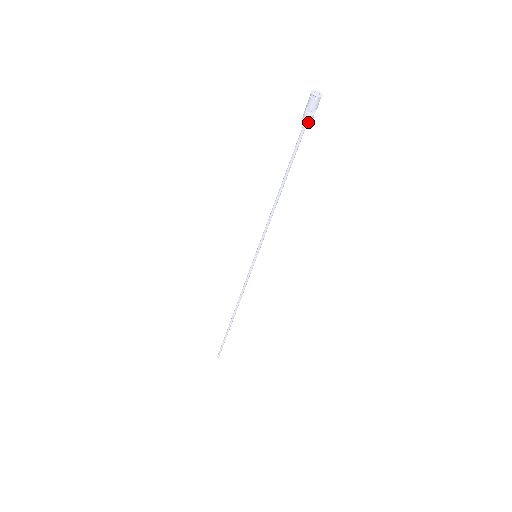
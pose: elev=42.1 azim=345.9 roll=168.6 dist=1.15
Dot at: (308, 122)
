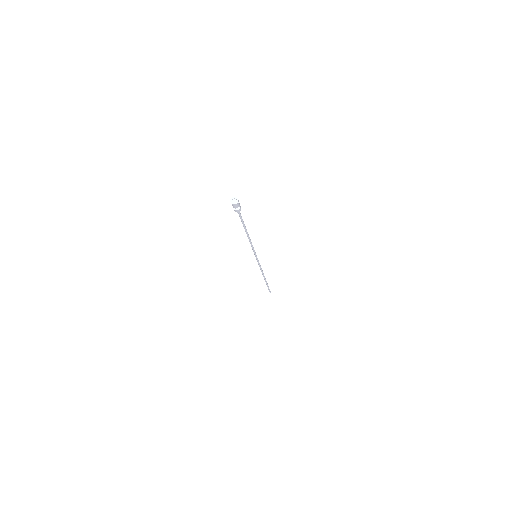
Dot at: (237, 212)
